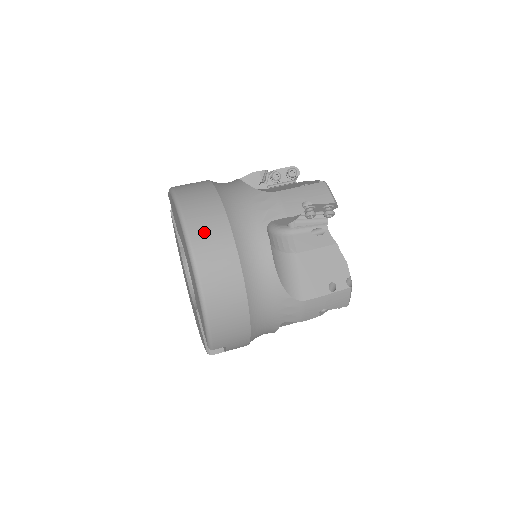
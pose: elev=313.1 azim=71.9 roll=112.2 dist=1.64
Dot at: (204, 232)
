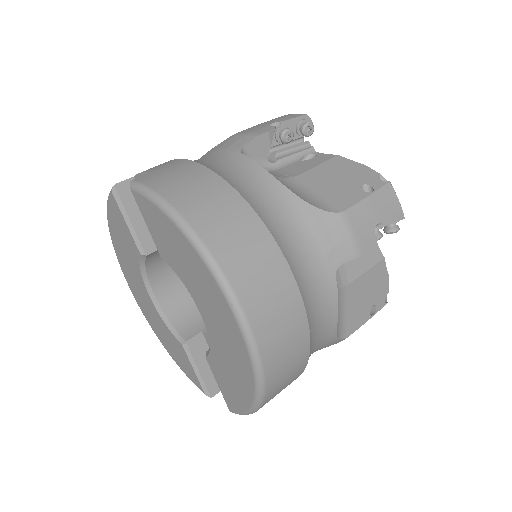
Dot at: (269, 313)
